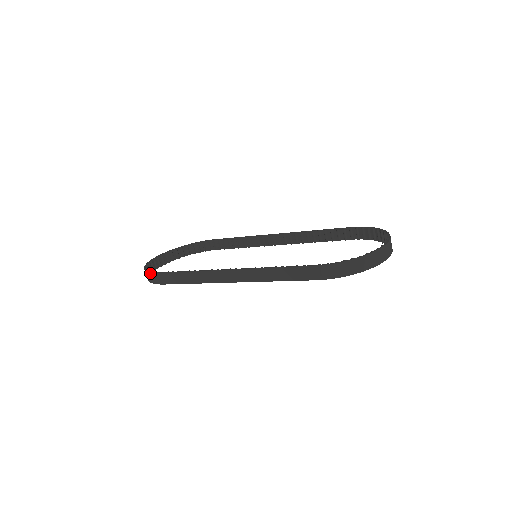
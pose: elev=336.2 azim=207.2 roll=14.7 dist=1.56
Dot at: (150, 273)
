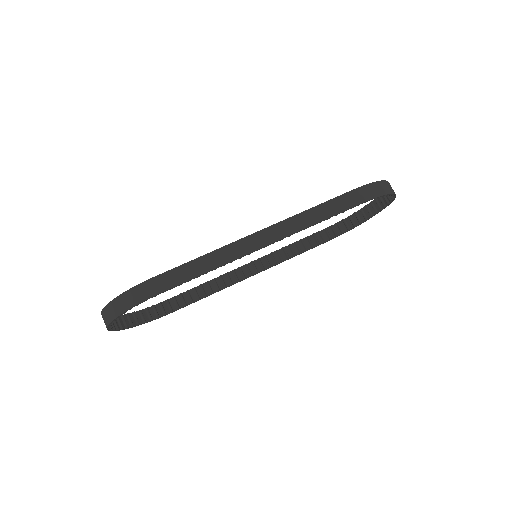
Dot at: (132, 288)
